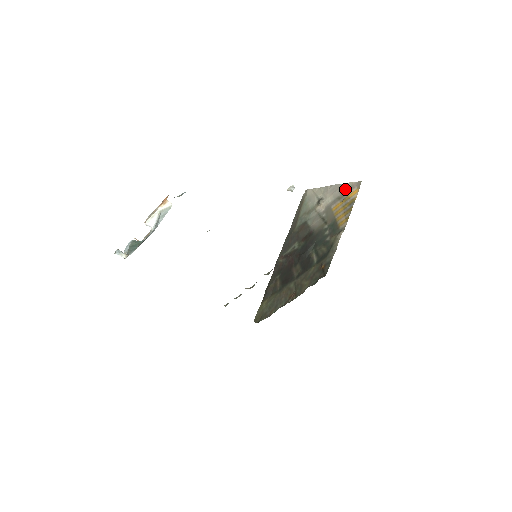
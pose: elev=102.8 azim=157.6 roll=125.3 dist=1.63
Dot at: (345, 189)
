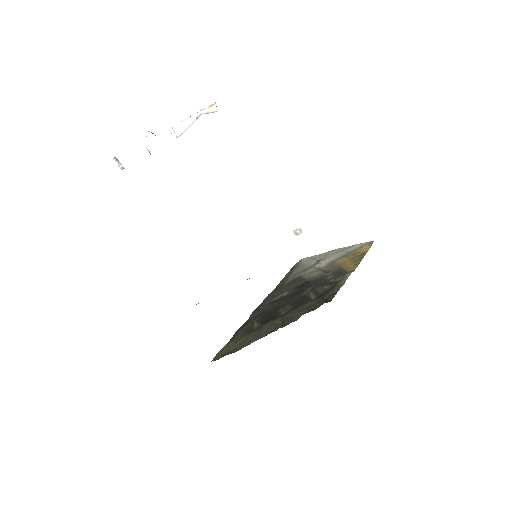
Dot at: (353, 248)
